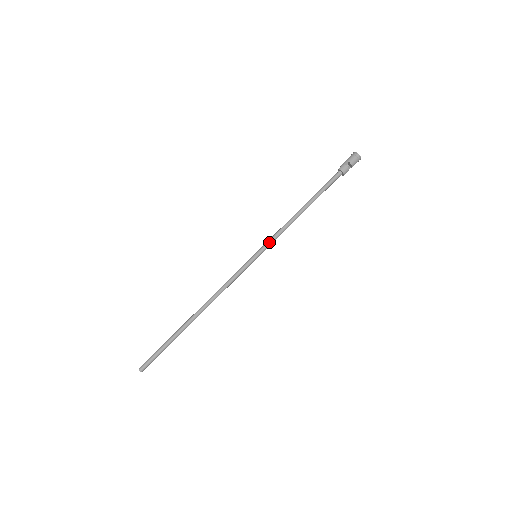
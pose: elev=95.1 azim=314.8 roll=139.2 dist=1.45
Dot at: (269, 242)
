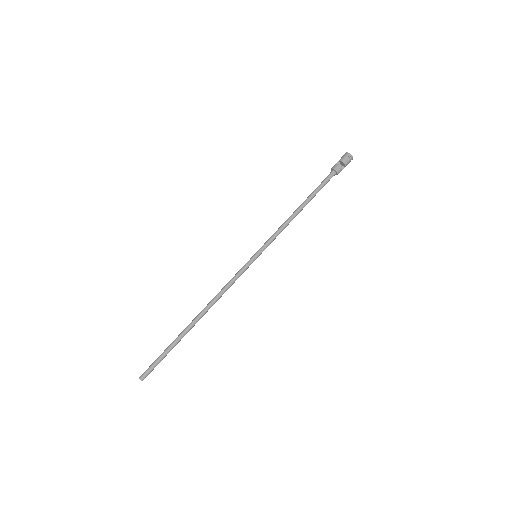
Dot at: (268, 241)
